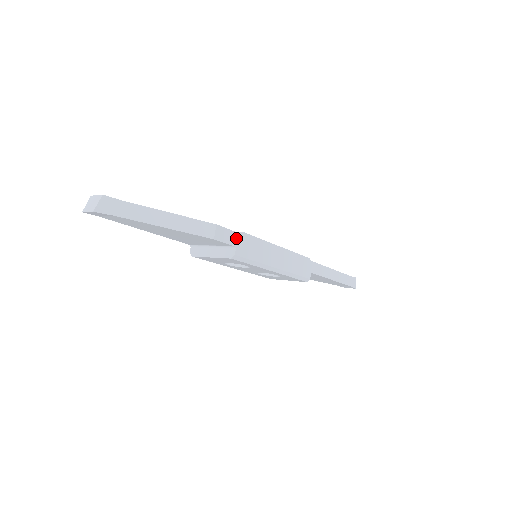
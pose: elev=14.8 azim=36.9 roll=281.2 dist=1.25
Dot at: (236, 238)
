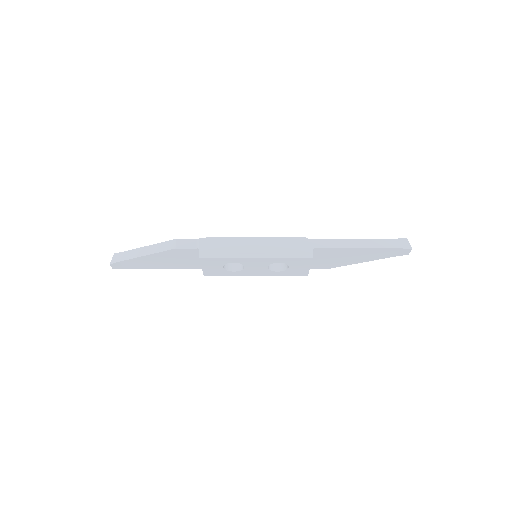
Dot at: (199, 243)
